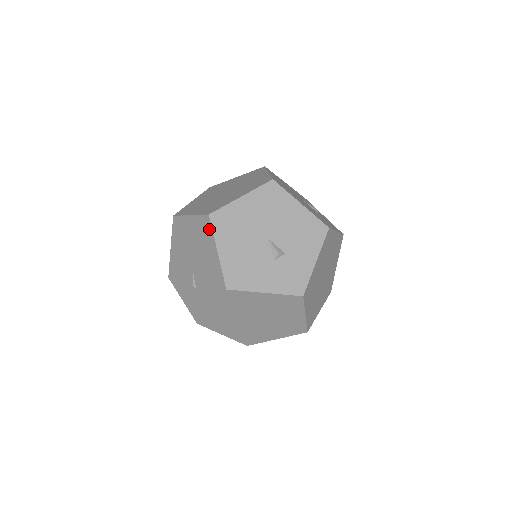
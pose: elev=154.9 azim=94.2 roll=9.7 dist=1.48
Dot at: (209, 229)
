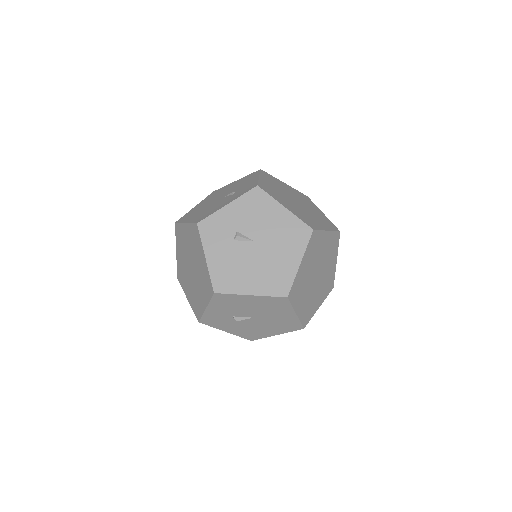
Dot at: (220, 189)
